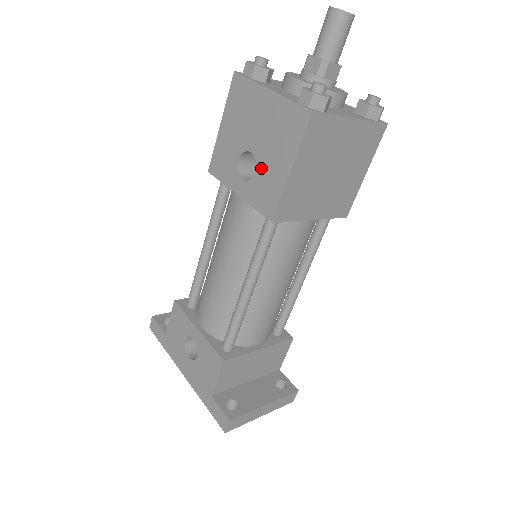
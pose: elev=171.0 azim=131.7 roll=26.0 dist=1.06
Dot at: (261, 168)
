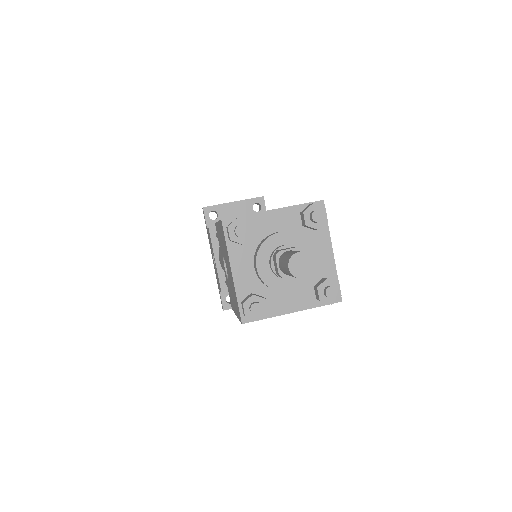
Dot at: (229, 285)
